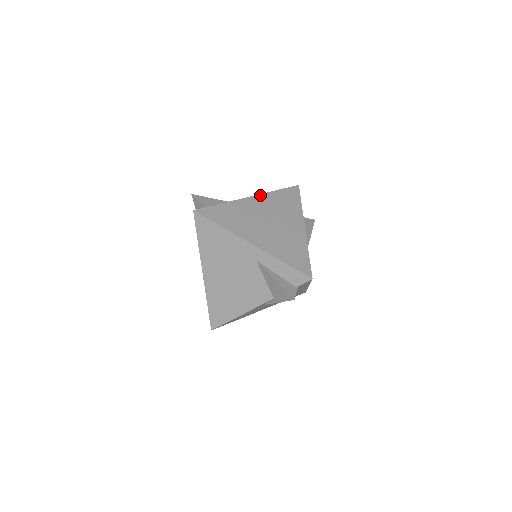
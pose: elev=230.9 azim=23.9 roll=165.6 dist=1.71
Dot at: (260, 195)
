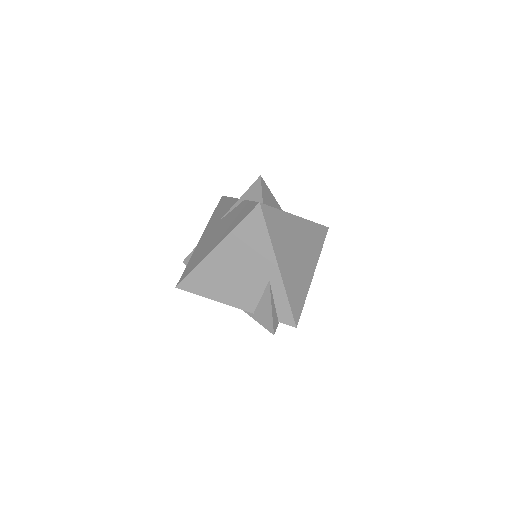
Dot at: (305, 220)
